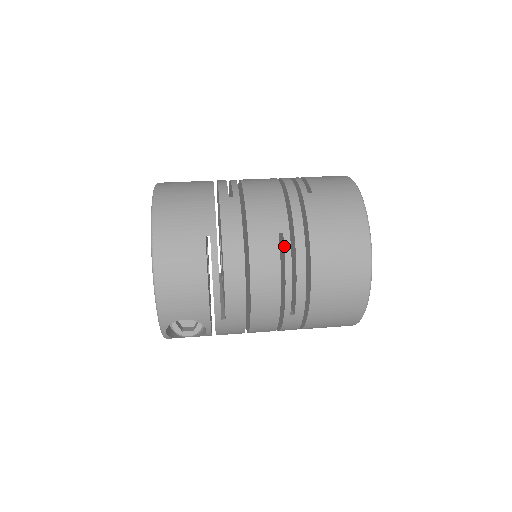
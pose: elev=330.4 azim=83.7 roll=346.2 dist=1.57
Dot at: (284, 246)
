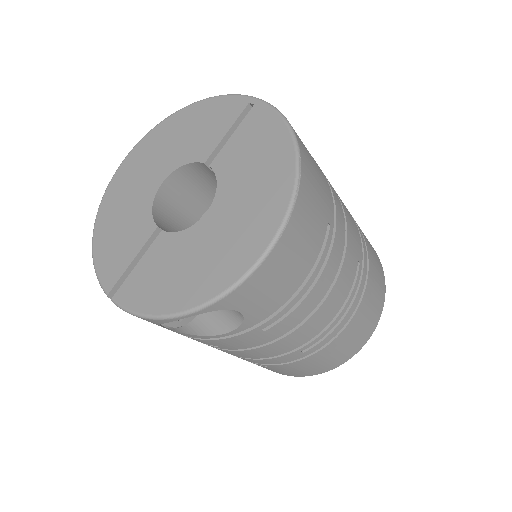
Dot at: (357, 278)
